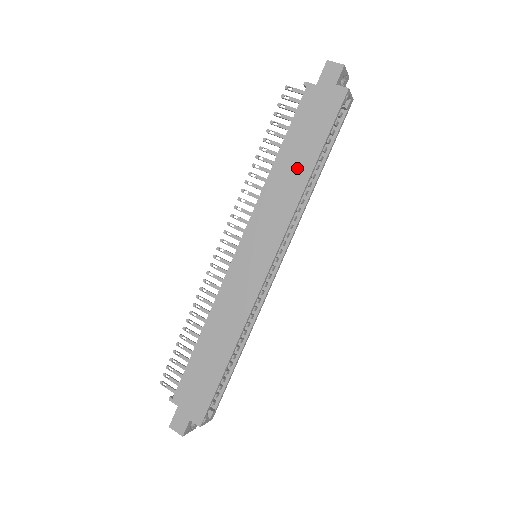
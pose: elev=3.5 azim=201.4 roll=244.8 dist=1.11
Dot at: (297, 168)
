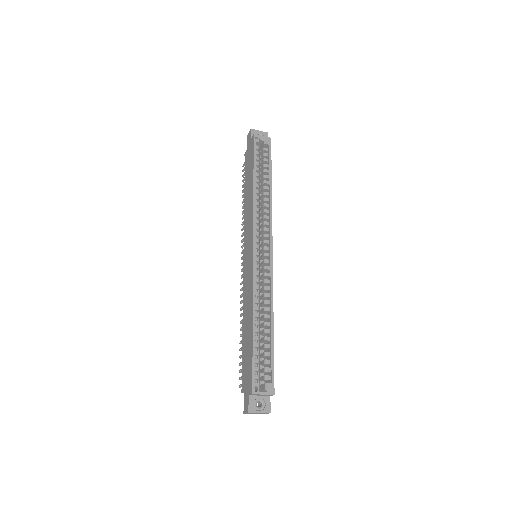
Dot at: (250, 190)
